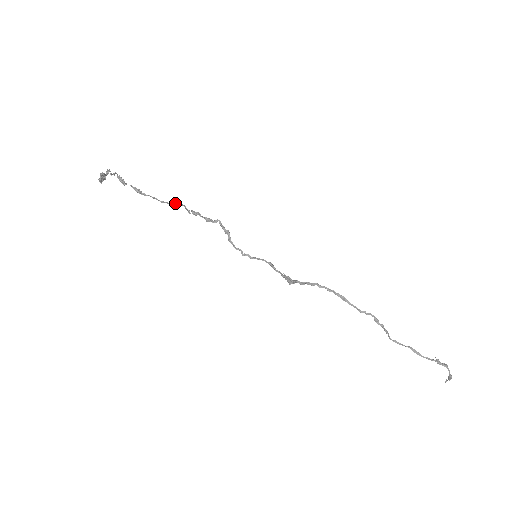
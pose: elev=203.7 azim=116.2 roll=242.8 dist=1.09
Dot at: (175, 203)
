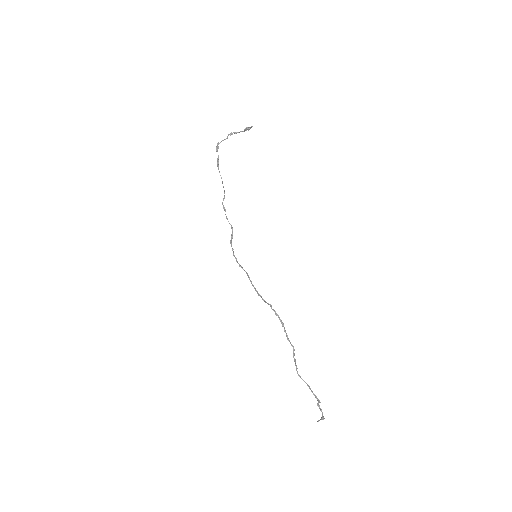
Dot at: (224, 190)
